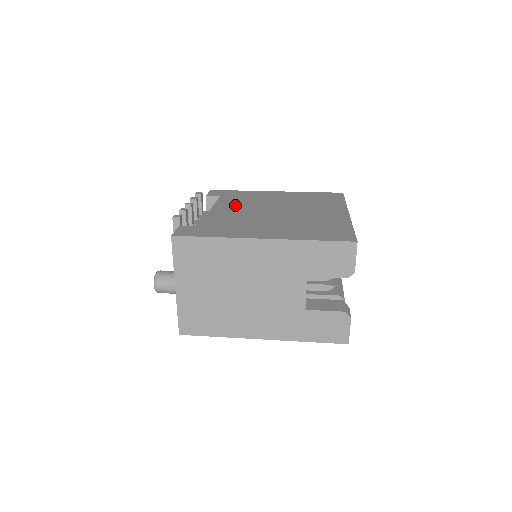
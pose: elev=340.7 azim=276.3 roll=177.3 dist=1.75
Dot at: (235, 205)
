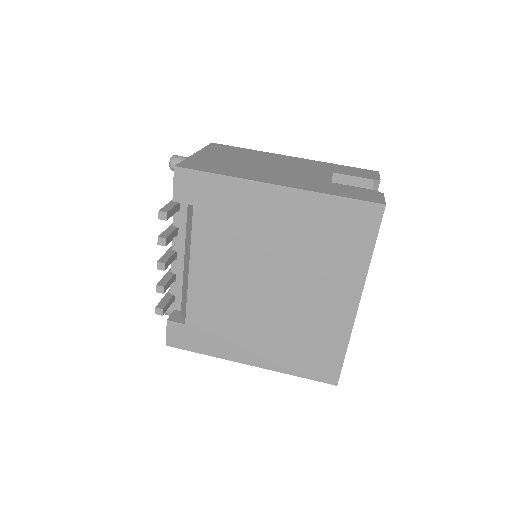
Dot at: (217, 256)
